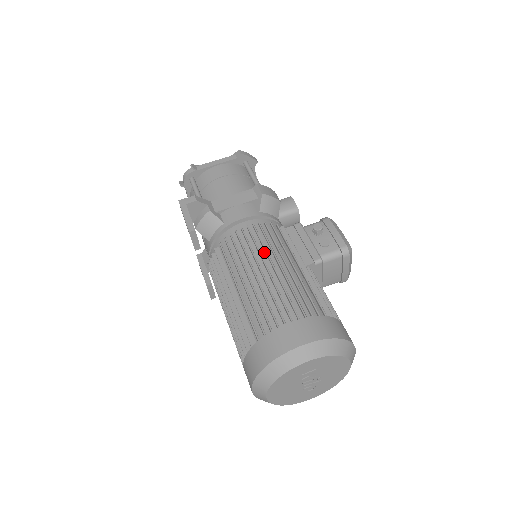
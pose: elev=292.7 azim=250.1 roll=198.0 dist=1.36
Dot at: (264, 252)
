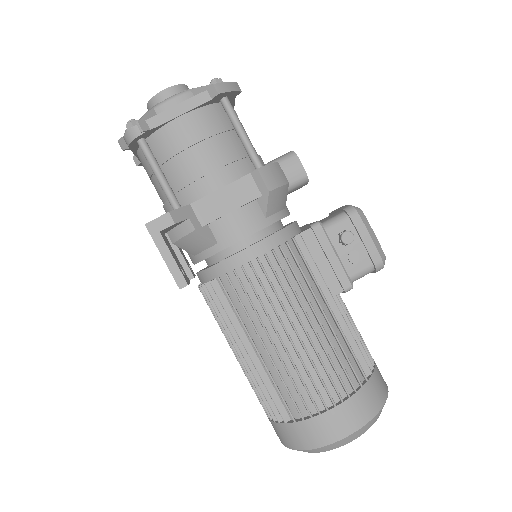
Dot at: (286, 300)
